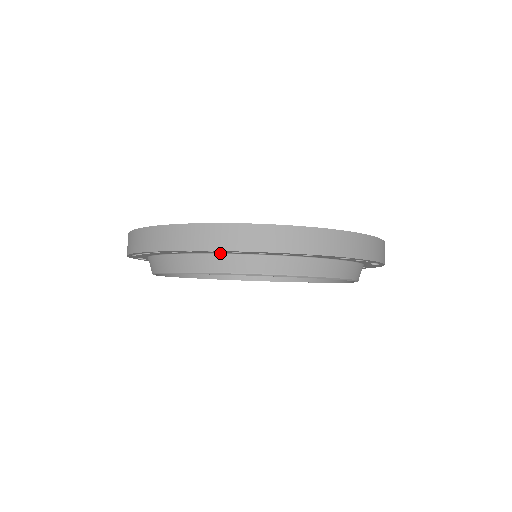
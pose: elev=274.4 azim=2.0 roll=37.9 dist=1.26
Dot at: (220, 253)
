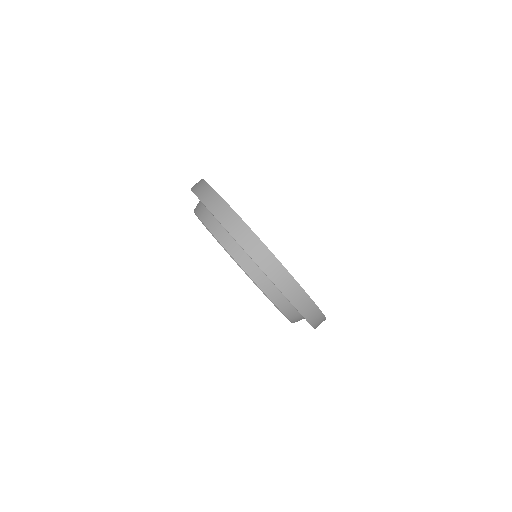
Dot at: (235, 240)
